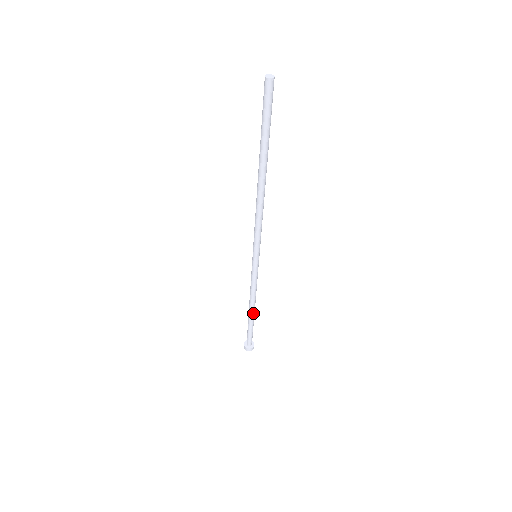
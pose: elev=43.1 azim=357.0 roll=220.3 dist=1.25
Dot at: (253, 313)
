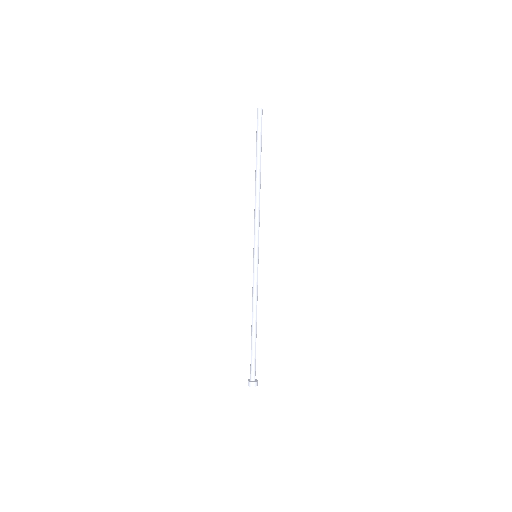
Dot at: (256, 328)
